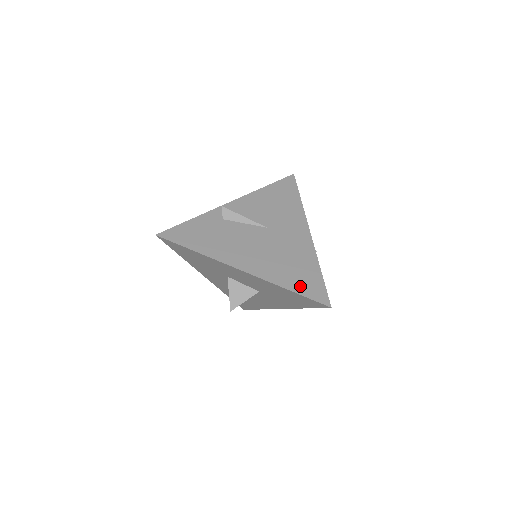
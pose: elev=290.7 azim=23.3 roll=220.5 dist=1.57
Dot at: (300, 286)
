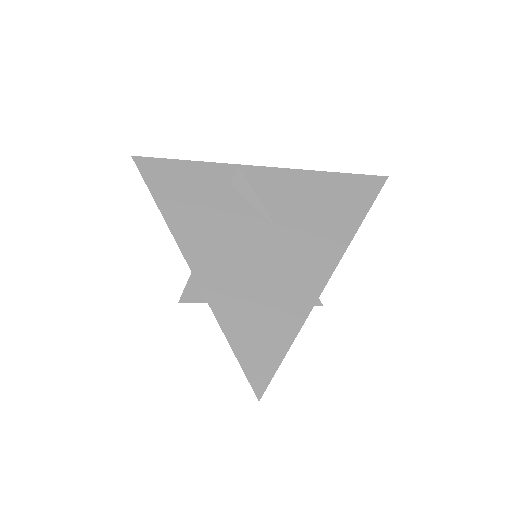
Dot at: (245, 340)
